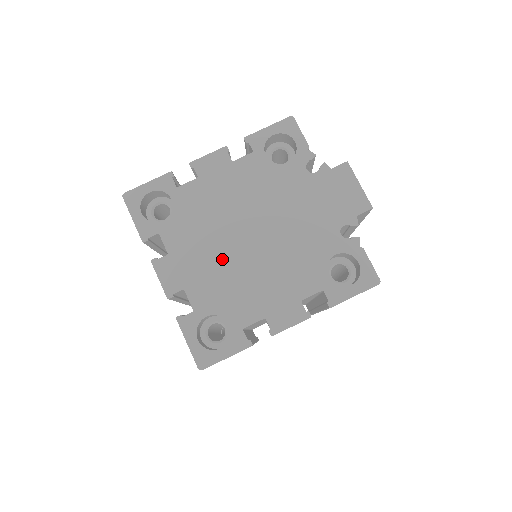
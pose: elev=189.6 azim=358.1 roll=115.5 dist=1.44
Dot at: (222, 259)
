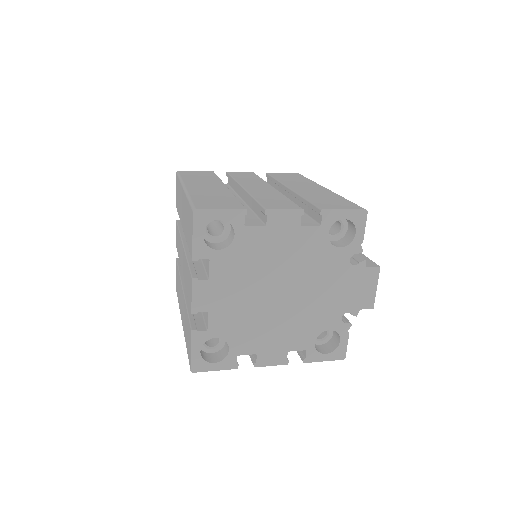
Dot at: (249, 301)
